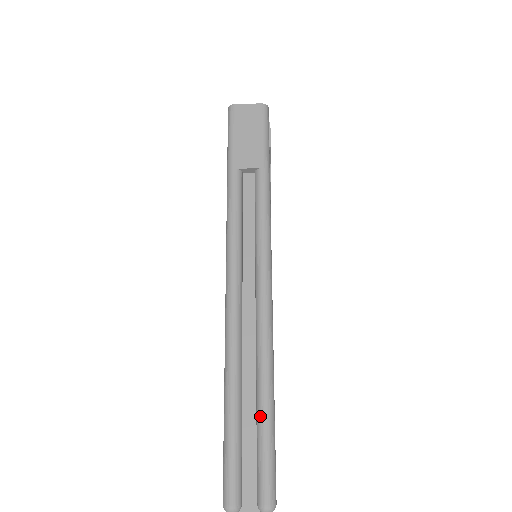
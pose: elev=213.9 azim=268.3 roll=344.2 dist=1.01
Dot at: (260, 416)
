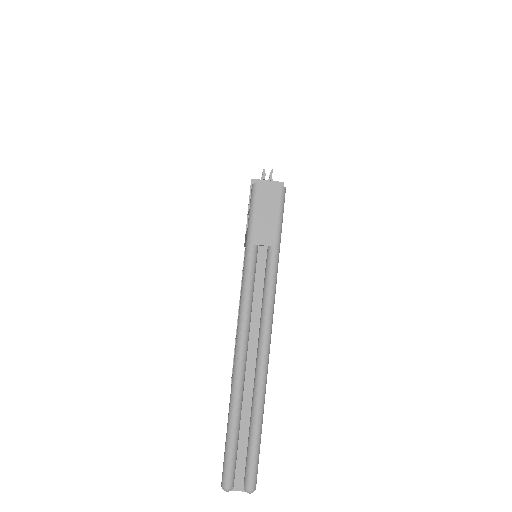
Dot at: (252, 434)
